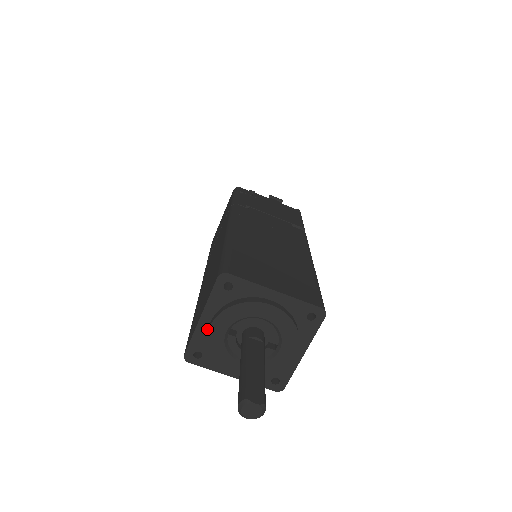
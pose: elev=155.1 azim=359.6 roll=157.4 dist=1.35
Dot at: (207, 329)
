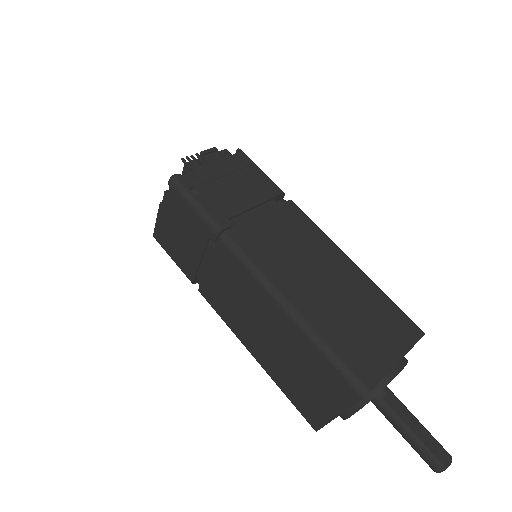
Dot at: occluded
